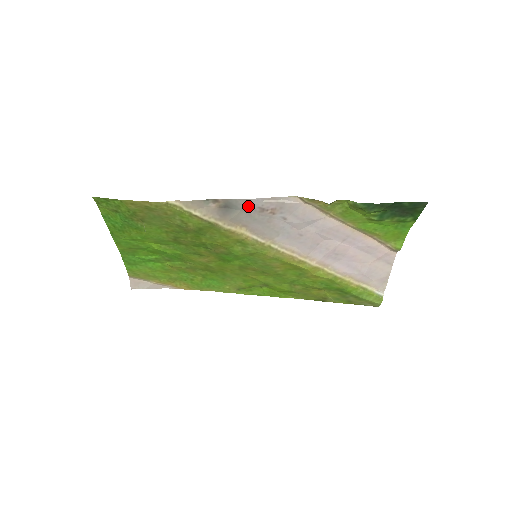
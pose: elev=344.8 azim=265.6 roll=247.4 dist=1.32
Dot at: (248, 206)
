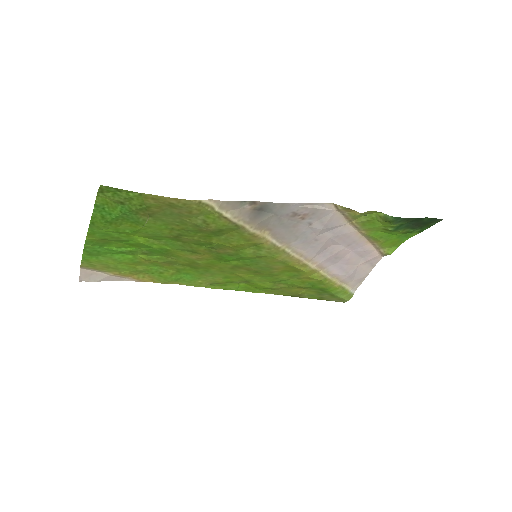
Dot at: (283, 210)
